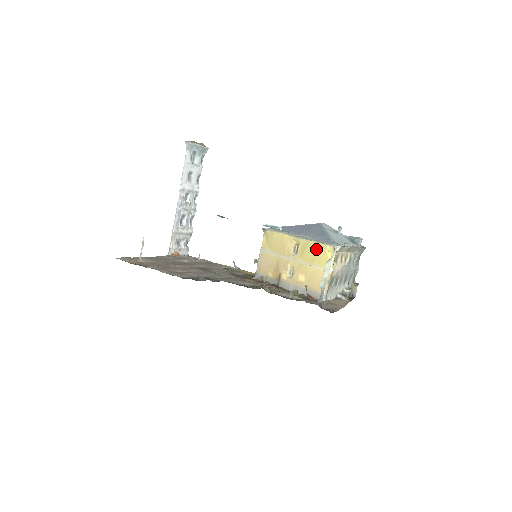
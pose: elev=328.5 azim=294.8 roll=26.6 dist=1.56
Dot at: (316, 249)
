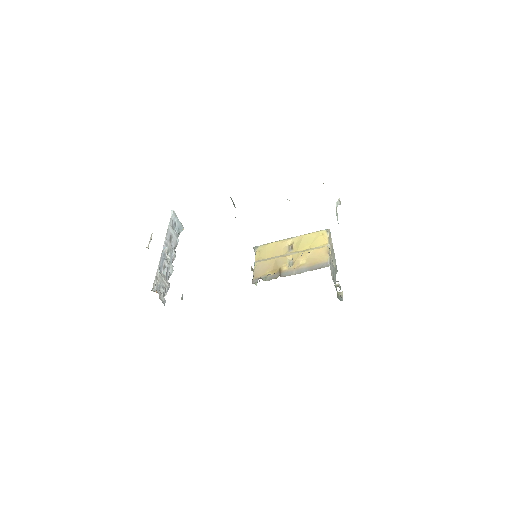
Dot at: (311, 237)
